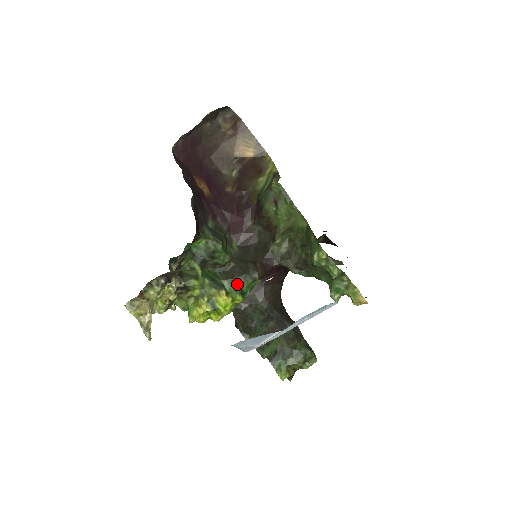
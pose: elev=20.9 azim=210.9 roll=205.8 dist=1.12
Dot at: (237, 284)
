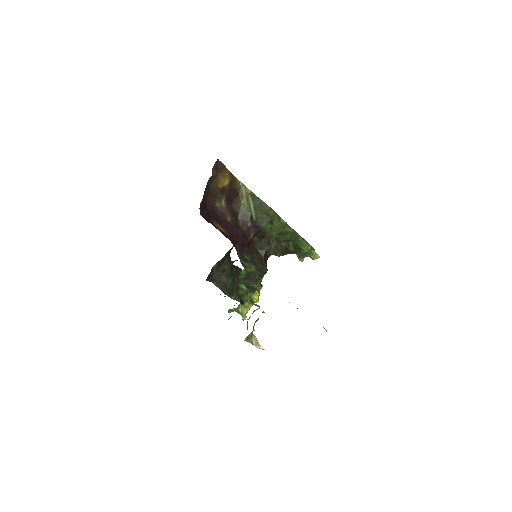
Dot at: (258, 282)
